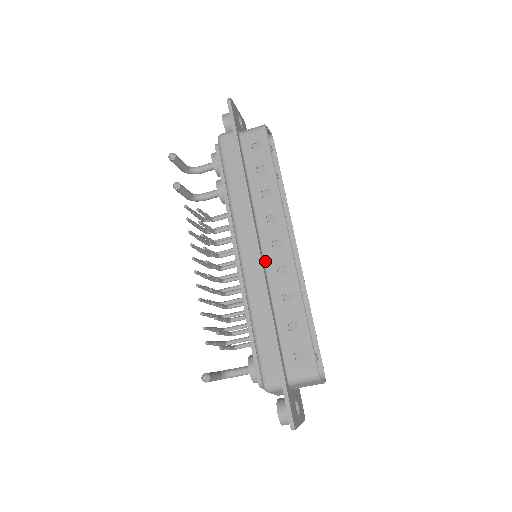
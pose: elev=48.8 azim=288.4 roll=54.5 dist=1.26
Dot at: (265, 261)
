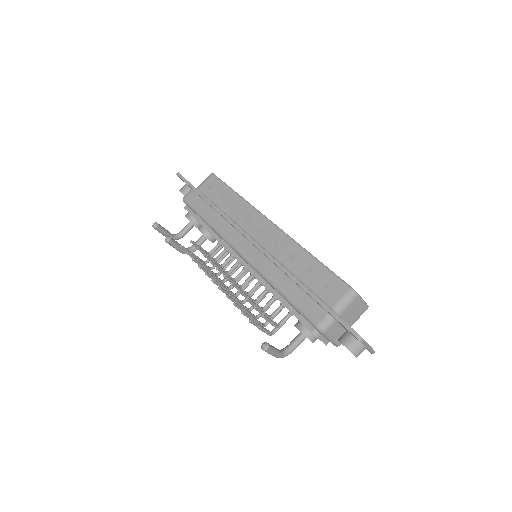
Dot at: (262, 246)
